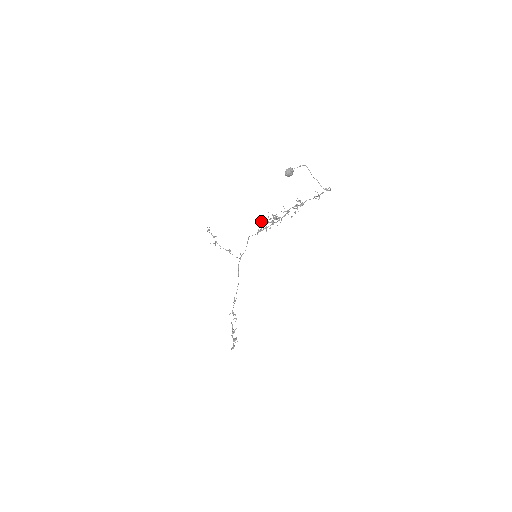
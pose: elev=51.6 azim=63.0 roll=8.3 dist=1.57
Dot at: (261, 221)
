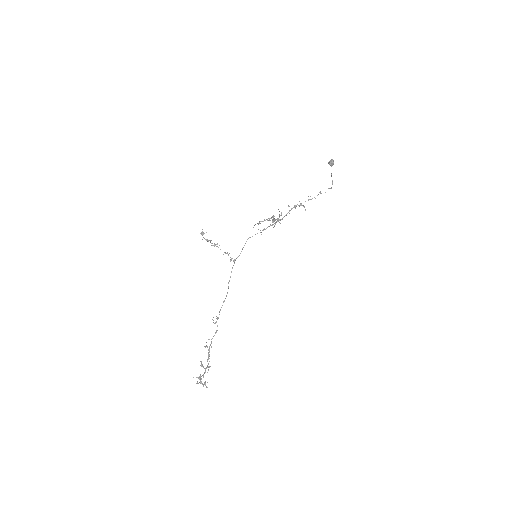
Dot at: occluded
